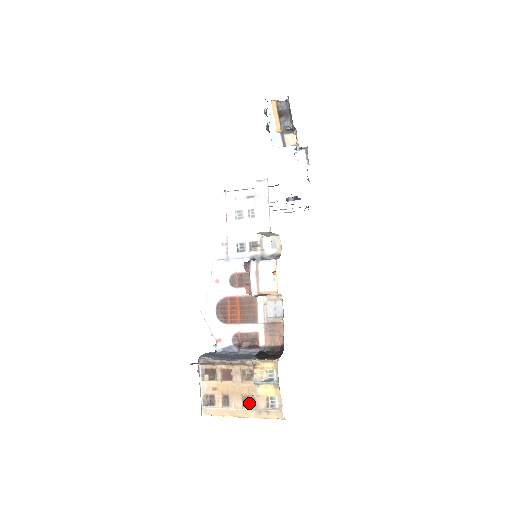
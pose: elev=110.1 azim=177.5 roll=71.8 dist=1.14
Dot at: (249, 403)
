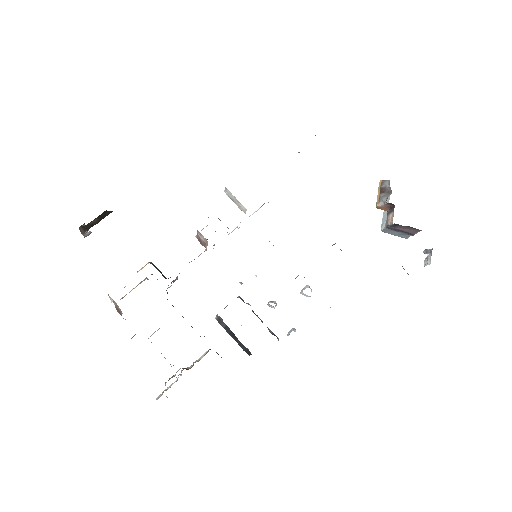
Dot at: occluded
